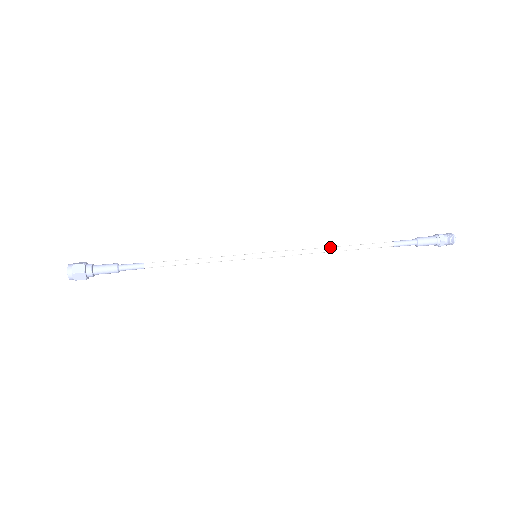
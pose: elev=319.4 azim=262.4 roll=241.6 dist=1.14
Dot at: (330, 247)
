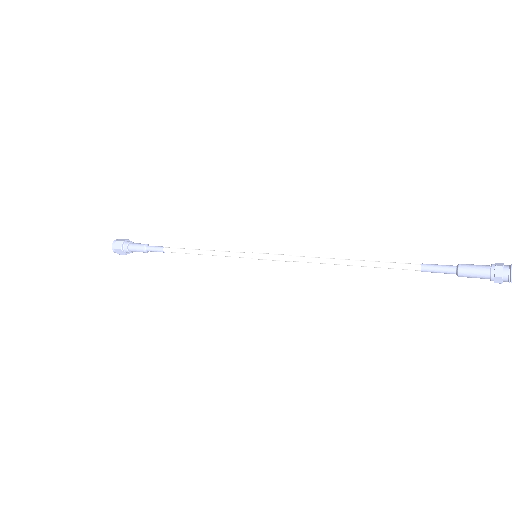
Dot at: occluded
